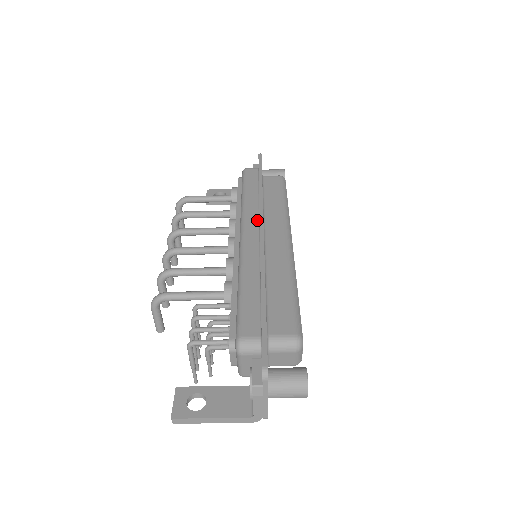
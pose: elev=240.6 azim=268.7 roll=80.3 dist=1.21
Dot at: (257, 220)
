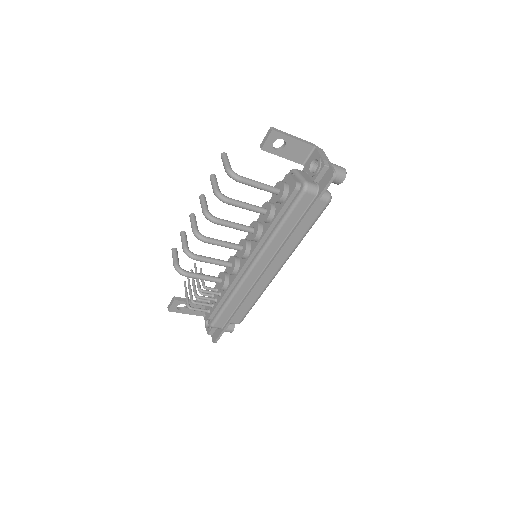
Dot at: (270, 259)
